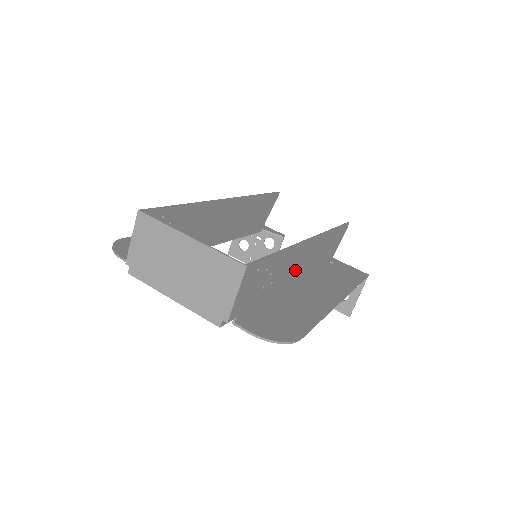
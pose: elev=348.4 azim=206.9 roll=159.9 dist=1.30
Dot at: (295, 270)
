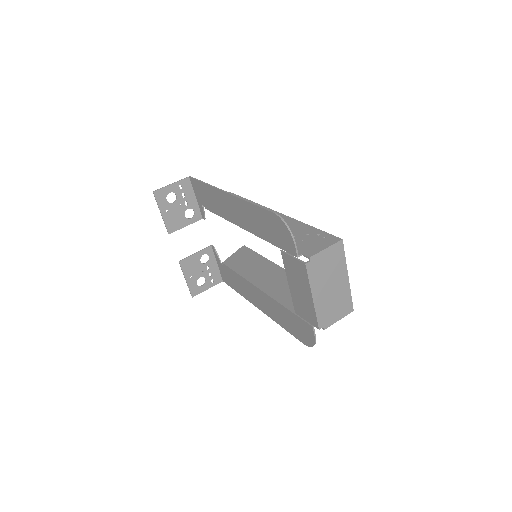
Dot at: (279, 287)
